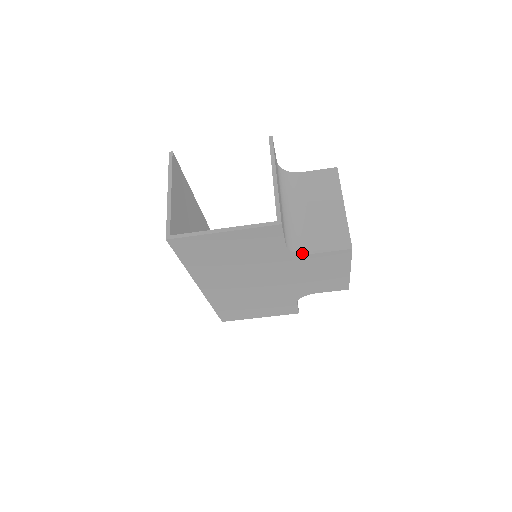
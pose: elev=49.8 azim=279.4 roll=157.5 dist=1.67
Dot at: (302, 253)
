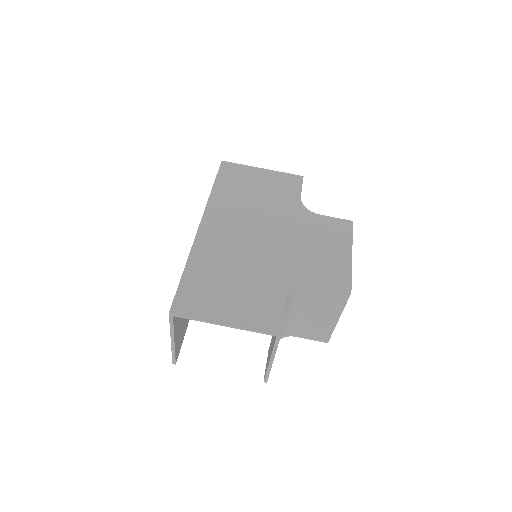
Dot at: (311, 212)
